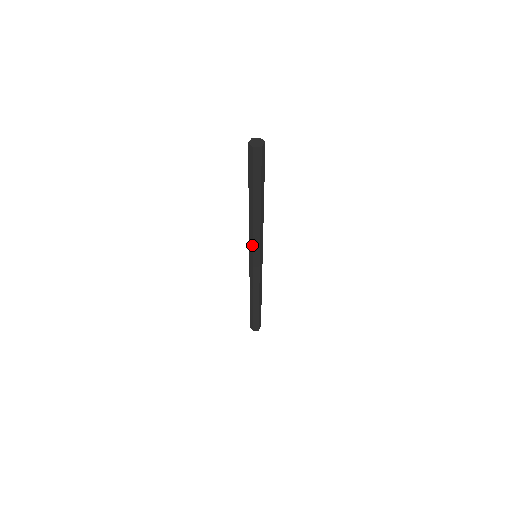
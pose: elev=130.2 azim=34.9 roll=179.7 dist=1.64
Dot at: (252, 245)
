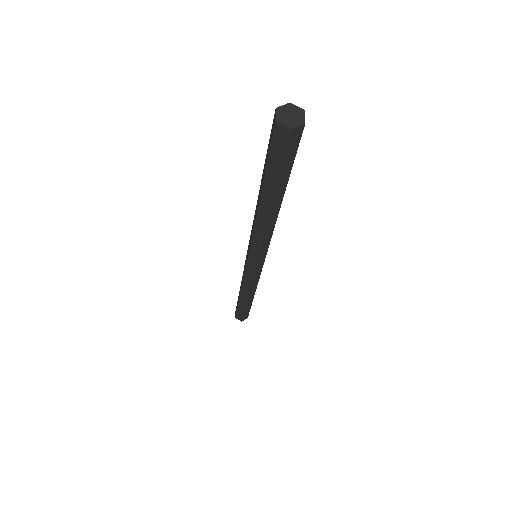
Dot at: (250, 244)
